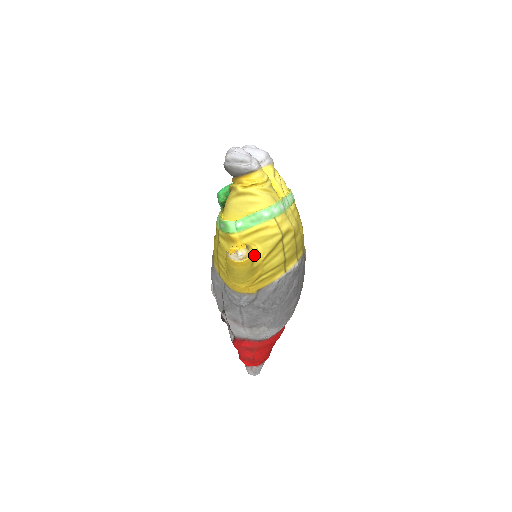
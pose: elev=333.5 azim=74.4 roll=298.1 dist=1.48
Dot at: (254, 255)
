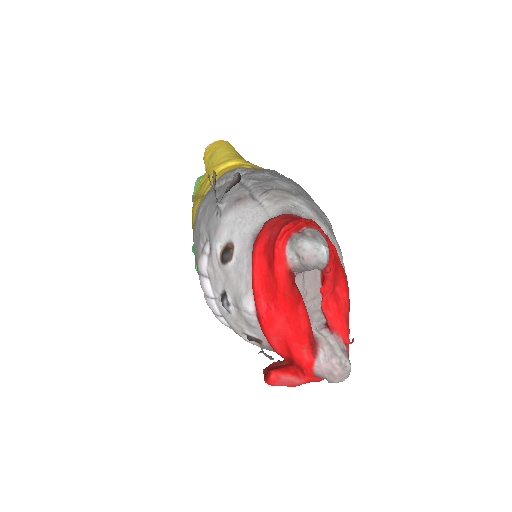
Dot at: occluded
